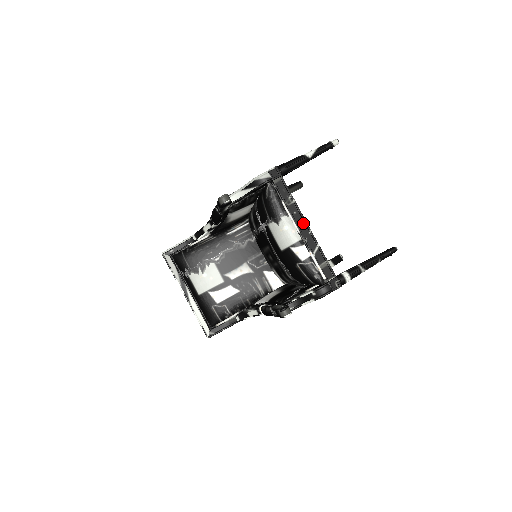
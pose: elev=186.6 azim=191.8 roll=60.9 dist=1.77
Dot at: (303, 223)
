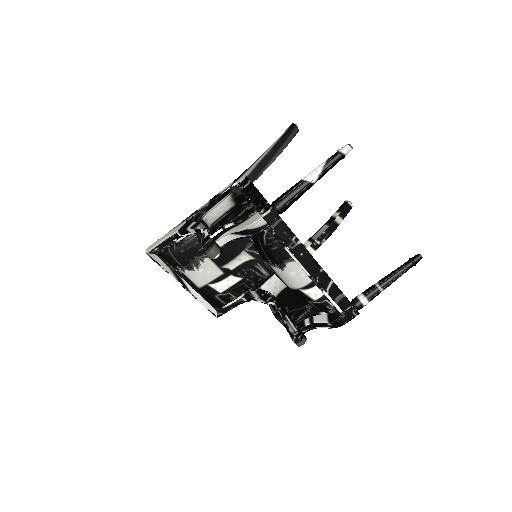
Dot at: (312, 263)
